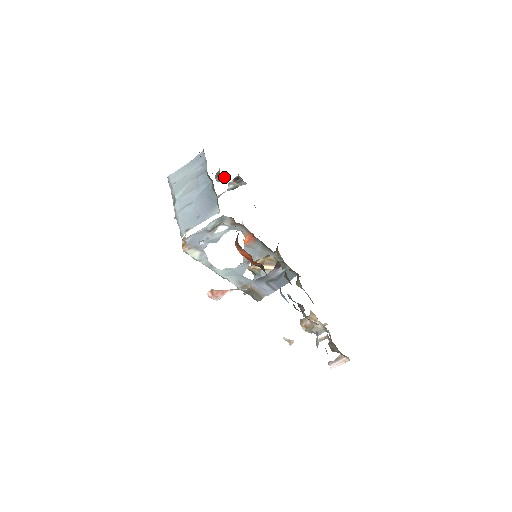
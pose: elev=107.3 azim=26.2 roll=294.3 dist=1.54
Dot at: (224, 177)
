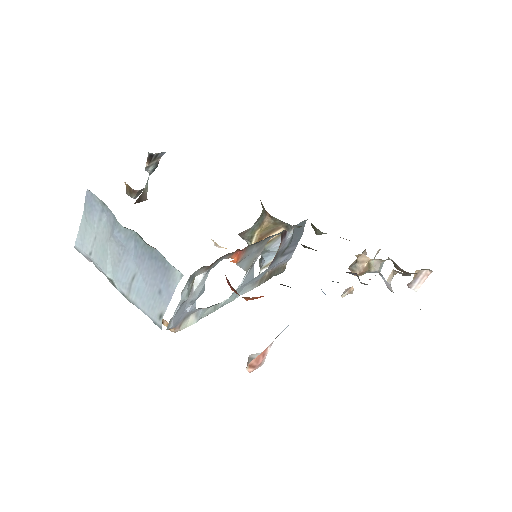
Dot at: (140, 190)
